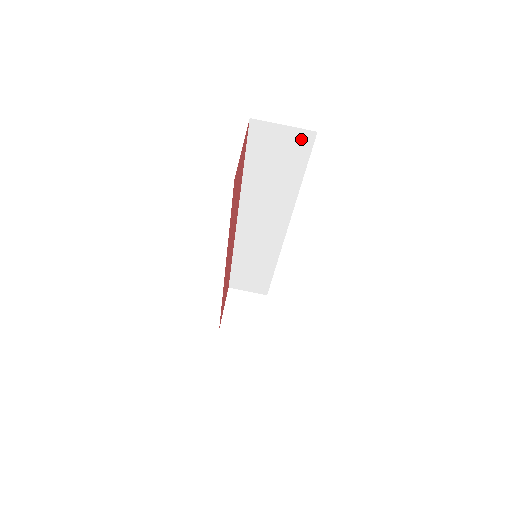
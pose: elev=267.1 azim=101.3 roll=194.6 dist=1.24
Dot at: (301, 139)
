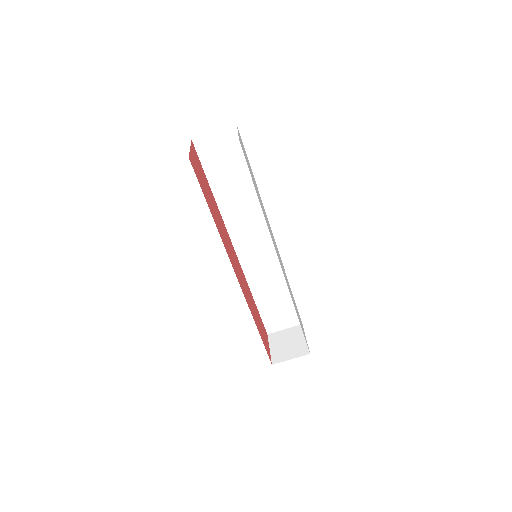
Dot at: (231, 137)
